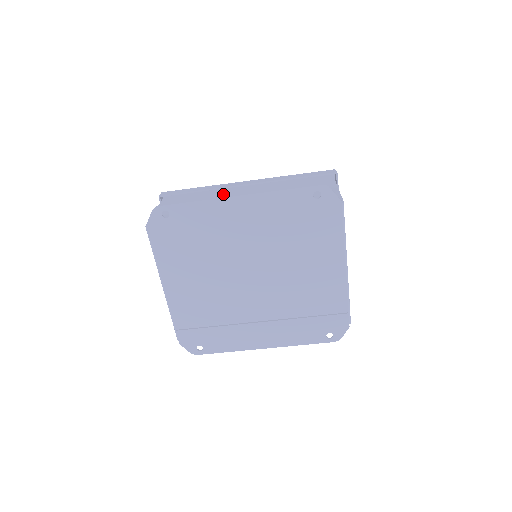
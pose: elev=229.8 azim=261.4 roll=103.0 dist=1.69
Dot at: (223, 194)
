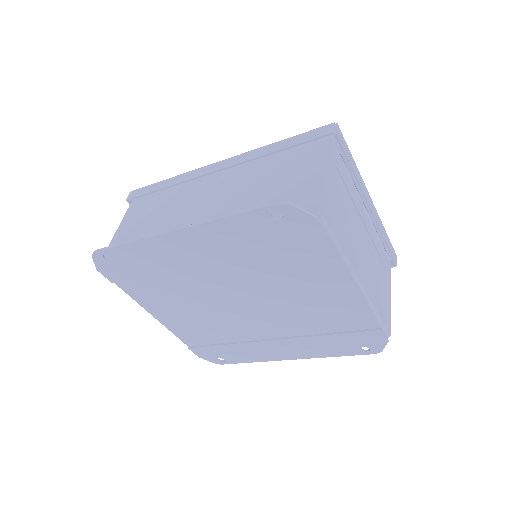
Dot at: (188, 193)
